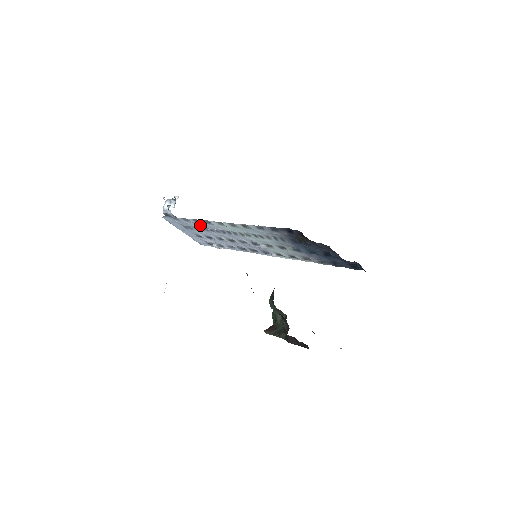
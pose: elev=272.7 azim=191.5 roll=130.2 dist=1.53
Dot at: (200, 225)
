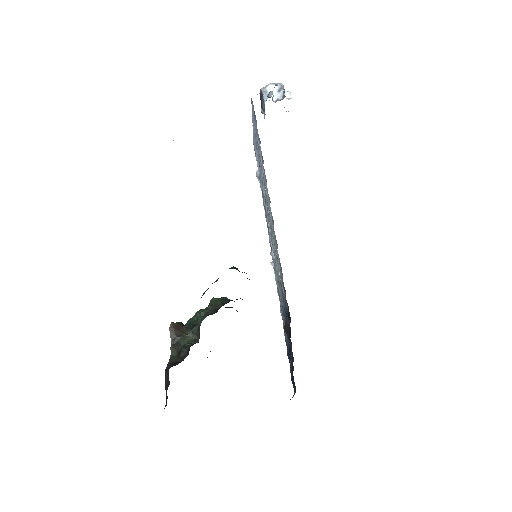
Dot at: occluded
